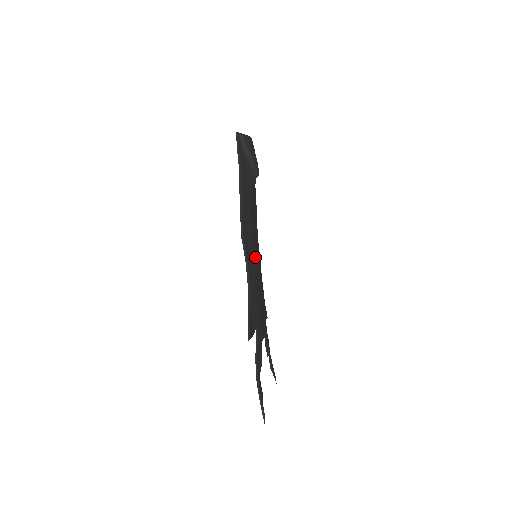
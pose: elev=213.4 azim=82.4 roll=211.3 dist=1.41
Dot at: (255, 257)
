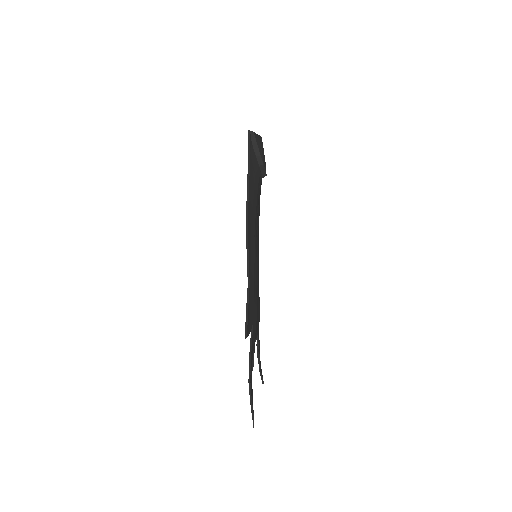
Dot at: (256, 257)
